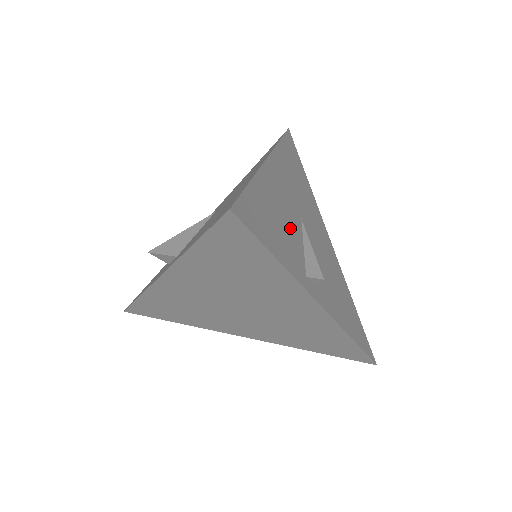
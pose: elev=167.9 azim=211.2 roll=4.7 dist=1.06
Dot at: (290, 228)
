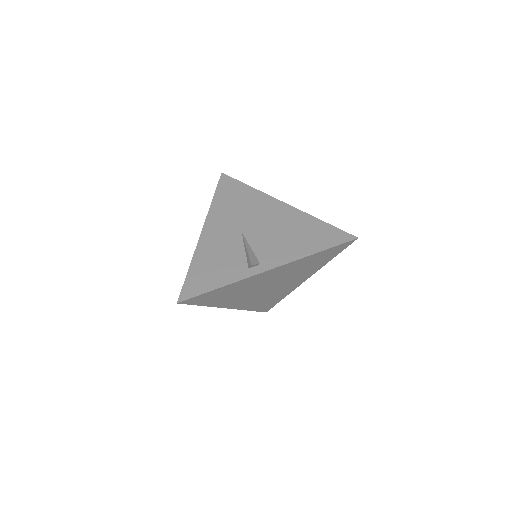
Dot at: (229, 254)
